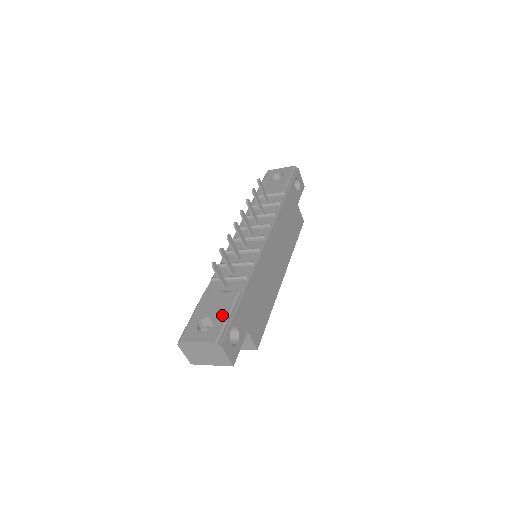
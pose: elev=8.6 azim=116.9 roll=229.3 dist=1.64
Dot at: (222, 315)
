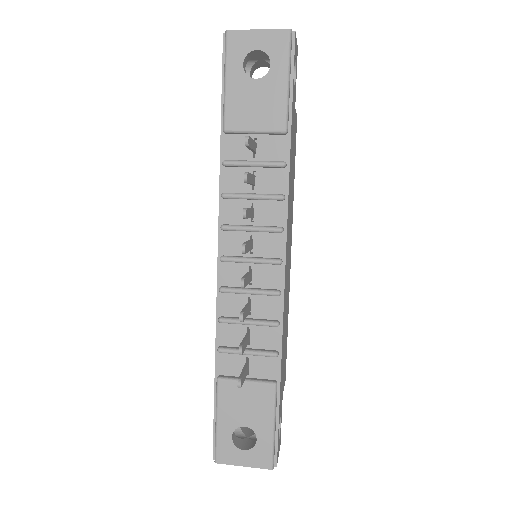
Dot at: (264, 427)
